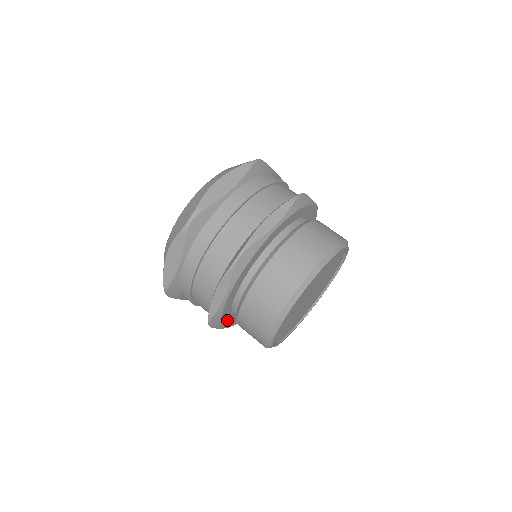
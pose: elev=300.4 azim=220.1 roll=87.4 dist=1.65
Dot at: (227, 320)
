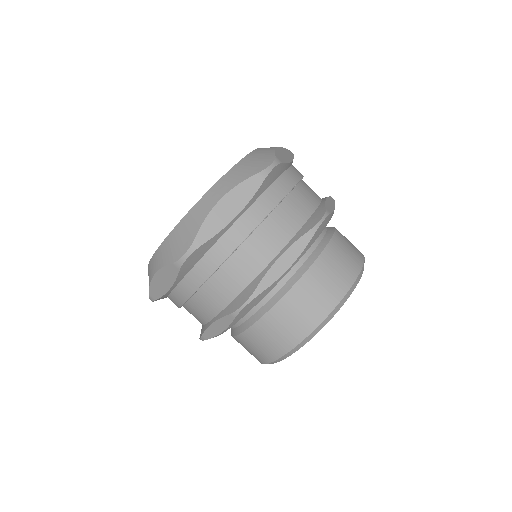
Dot at: occluded
